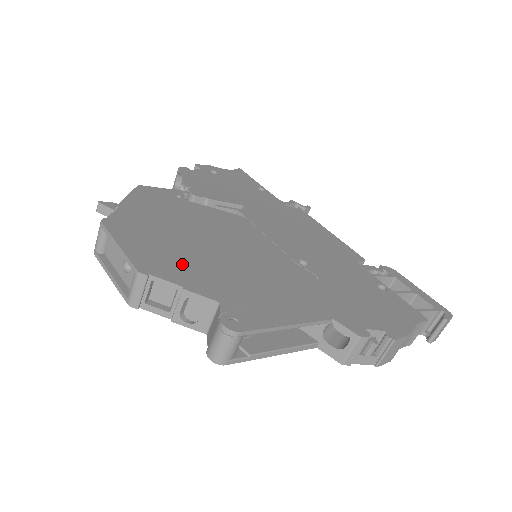
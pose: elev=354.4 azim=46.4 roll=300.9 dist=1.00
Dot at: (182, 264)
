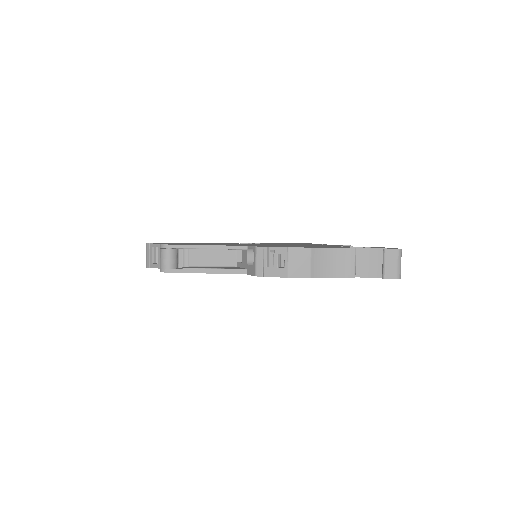
Dot at: occluded
